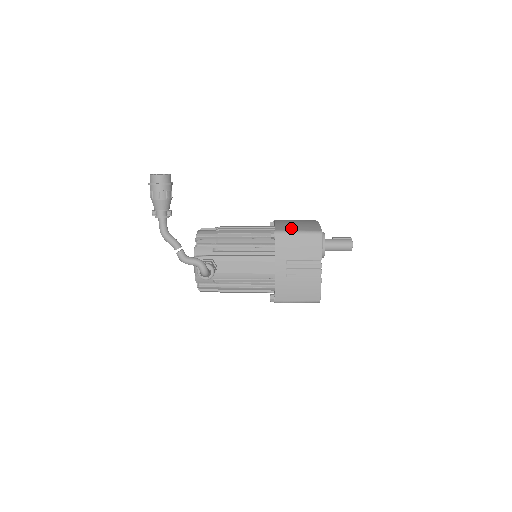
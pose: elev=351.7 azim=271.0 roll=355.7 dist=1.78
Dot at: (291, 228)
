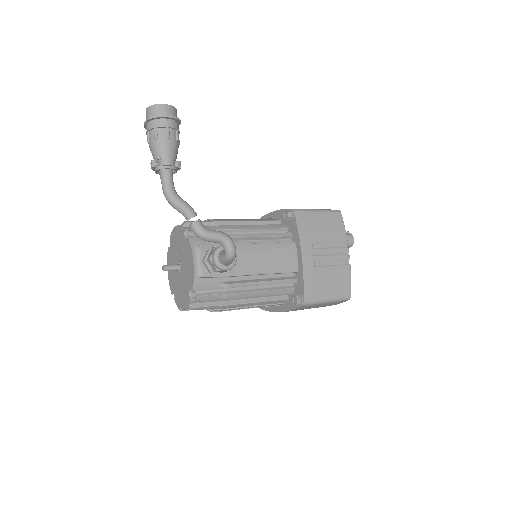
Dot at: occluded
